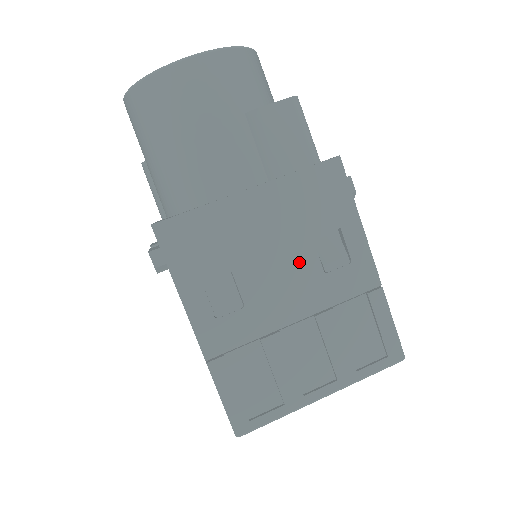
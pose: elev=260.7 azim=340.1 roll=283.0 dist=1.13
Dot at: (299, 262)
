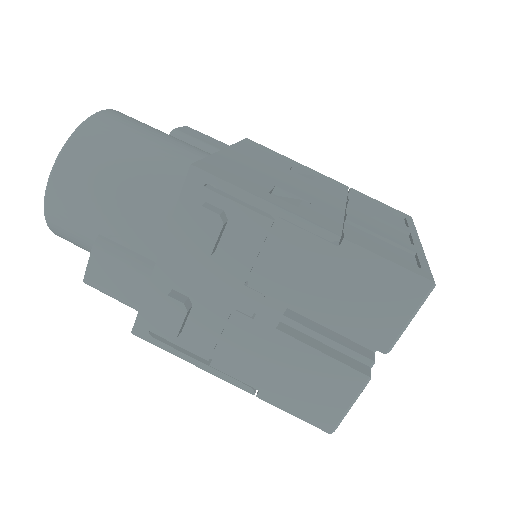
Dot at: (300, 179)
